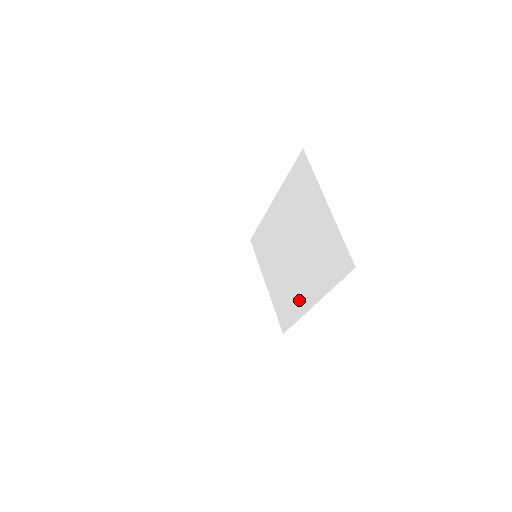
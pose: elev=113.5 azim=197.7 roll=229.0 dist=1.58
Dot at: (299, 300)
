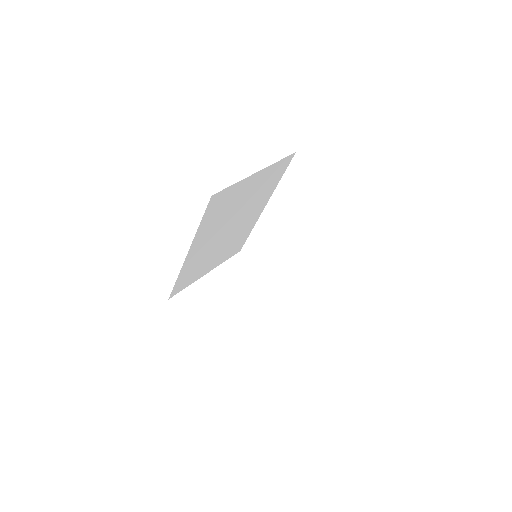
Dot at: occluded
